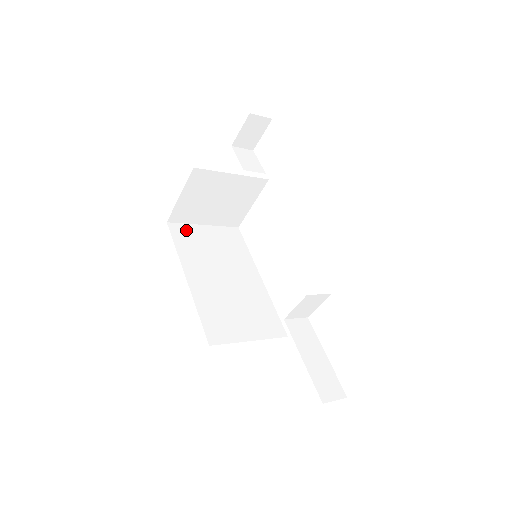
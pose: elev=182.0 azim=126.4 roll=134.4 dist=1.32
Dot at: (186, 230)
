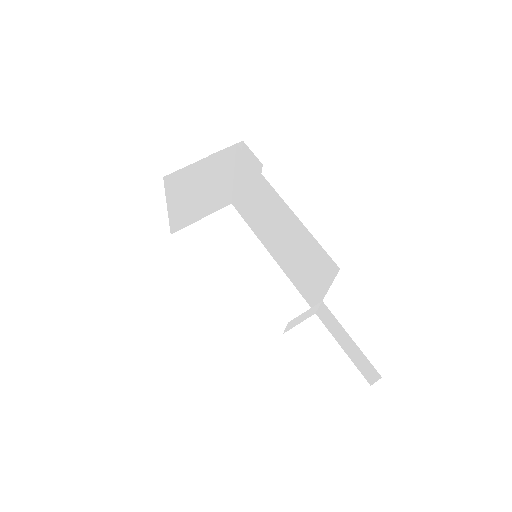
Dot at: occluded
